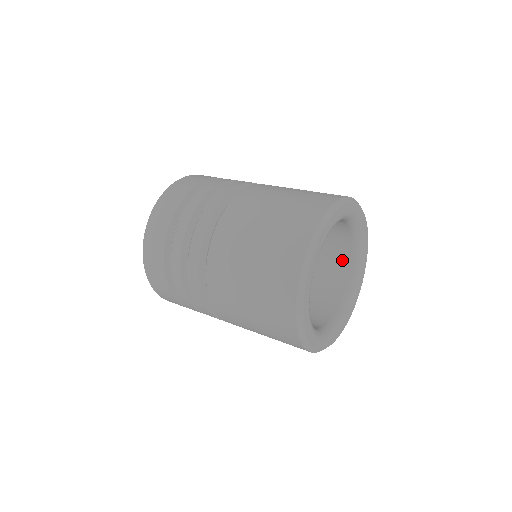
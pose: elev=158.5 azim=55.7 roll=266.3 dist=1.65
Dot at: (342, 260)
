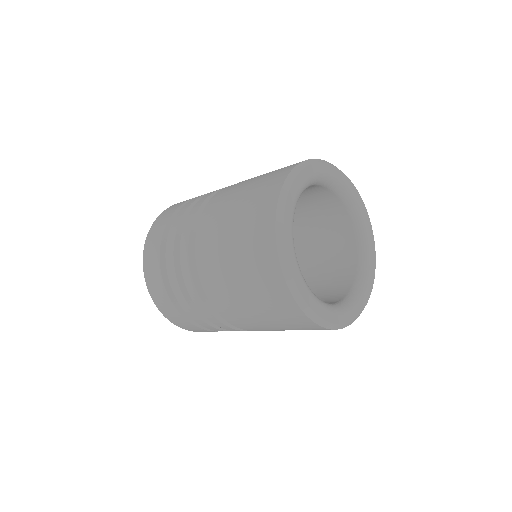
Dot at: (344, 232)
